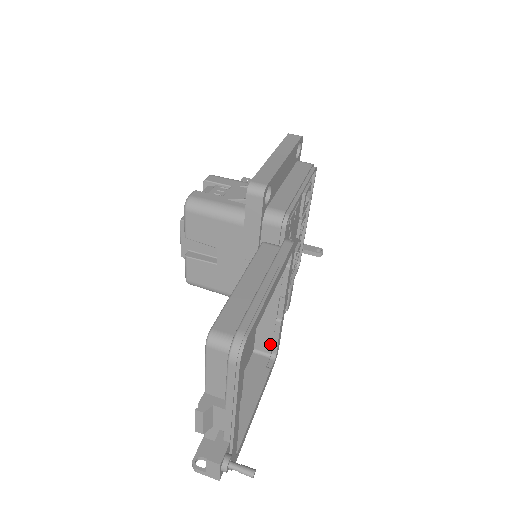
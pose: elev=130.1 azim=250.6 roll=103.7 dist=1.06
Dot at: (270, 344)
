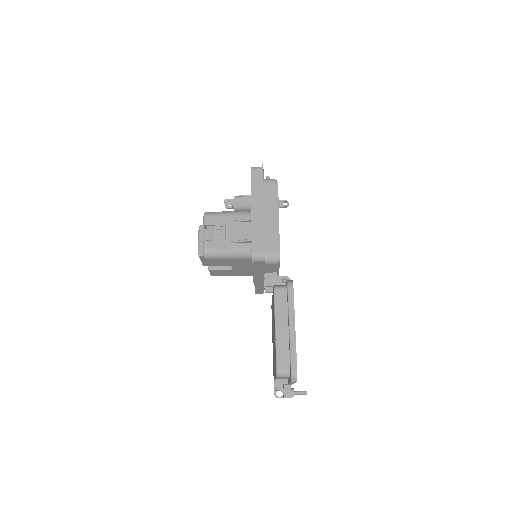
Dot at: occluded
